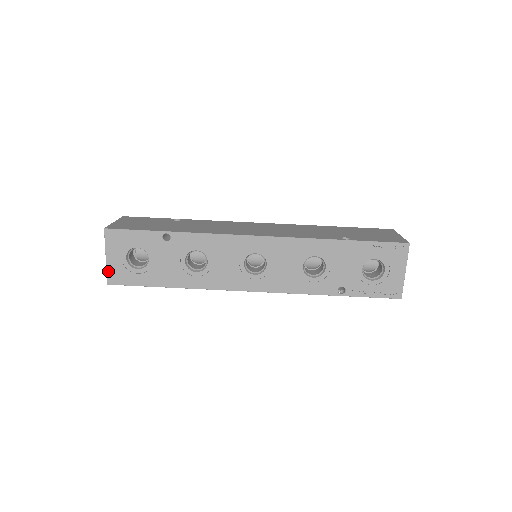
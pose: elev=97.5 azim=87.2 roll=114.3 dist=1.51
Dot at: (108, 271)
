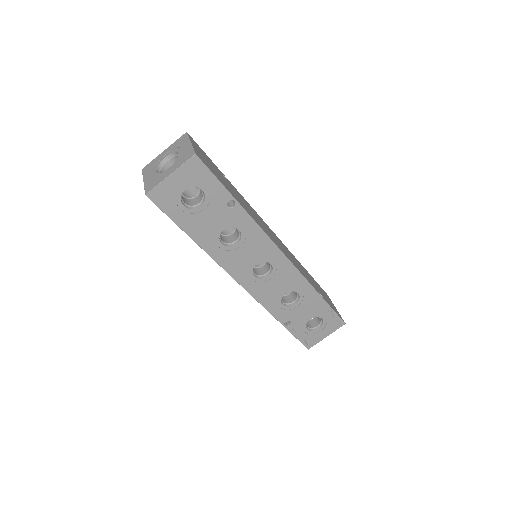
Dot at: (159, 186)
